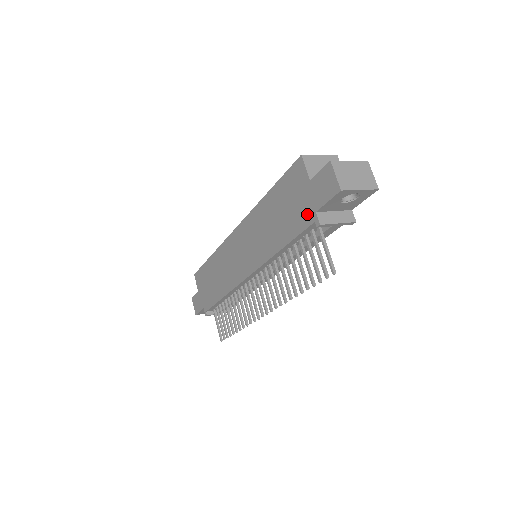
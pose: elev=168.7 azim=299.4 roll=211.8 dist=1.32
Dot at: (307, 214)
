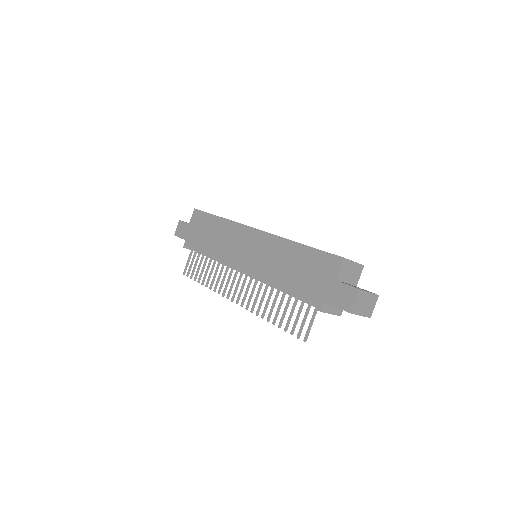
Dot at: (317, 295)
